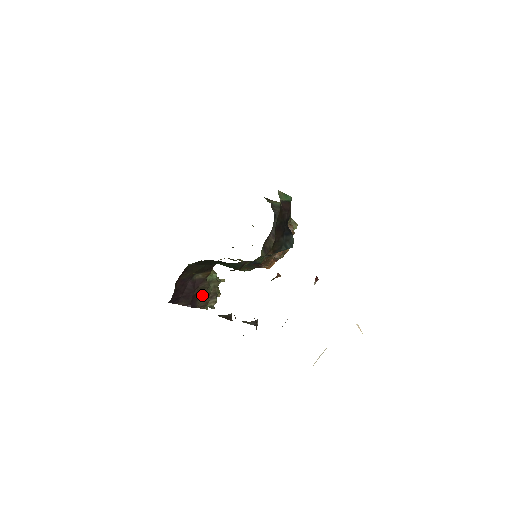
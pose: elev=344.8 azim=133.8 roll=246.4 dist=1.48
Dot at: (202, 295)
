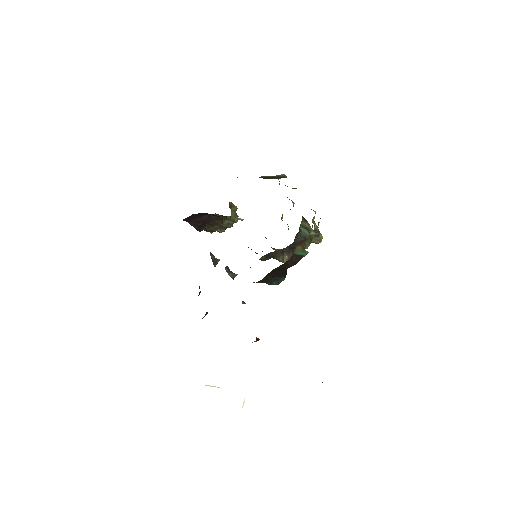
Dot at: (212, 226)
